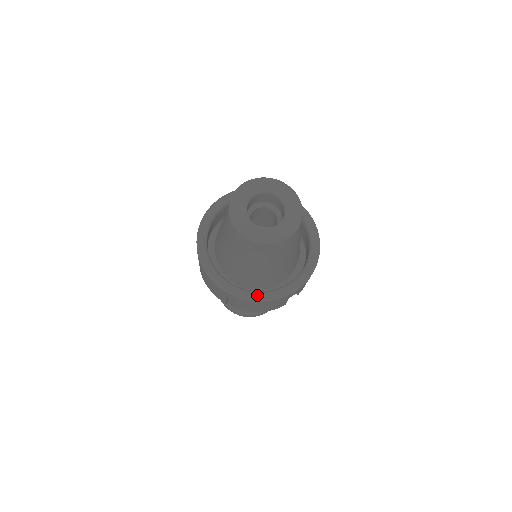
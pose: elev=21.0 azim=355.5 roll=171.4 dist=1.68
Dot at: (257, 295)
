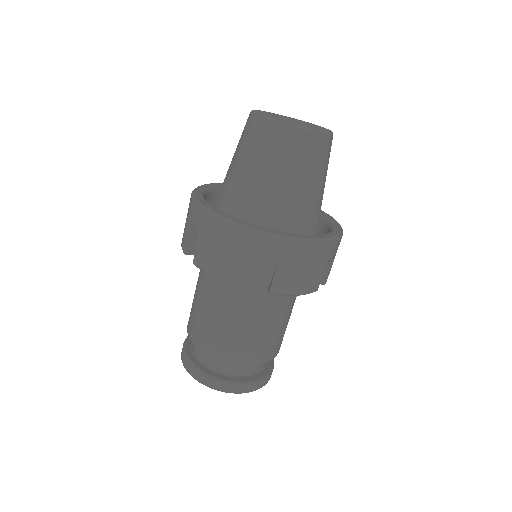
Dot at: (298, 235)
